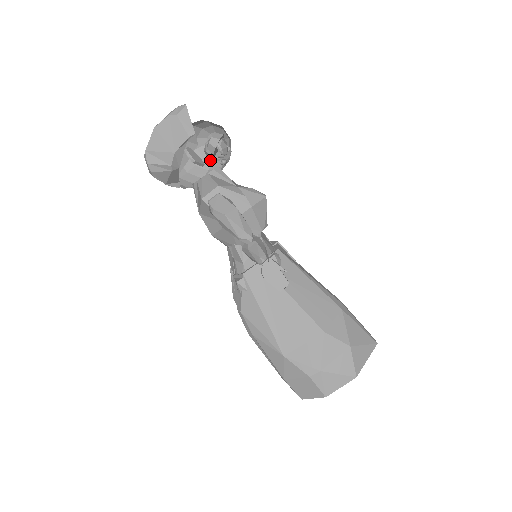
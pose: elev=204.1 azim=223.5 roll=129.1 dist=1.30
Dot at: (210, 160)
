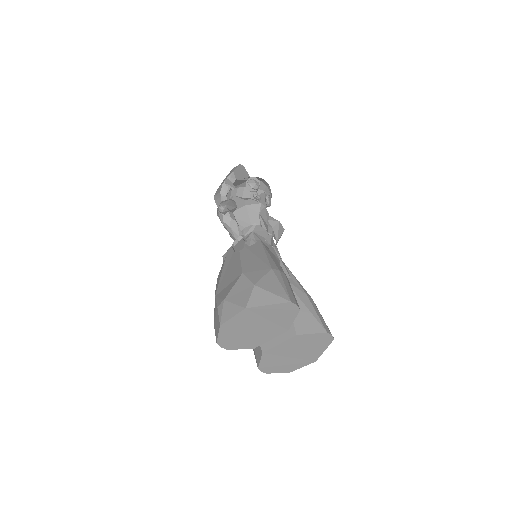
Dot at: occluded
